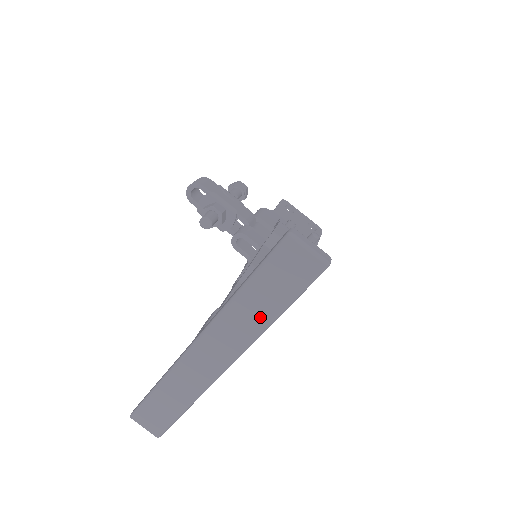
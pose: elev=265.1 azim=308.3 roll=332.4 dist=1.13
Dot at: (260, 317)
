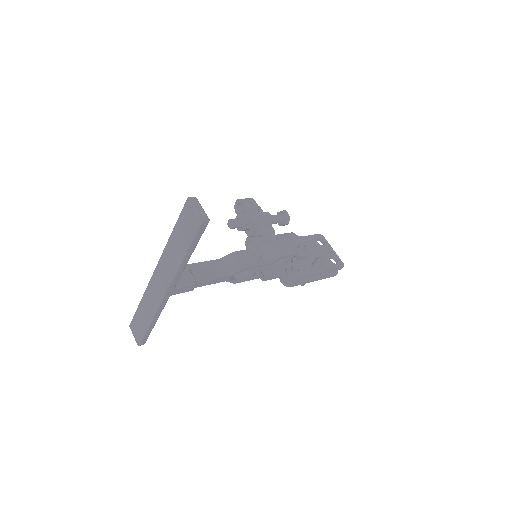
Dot at: (177, 256)
